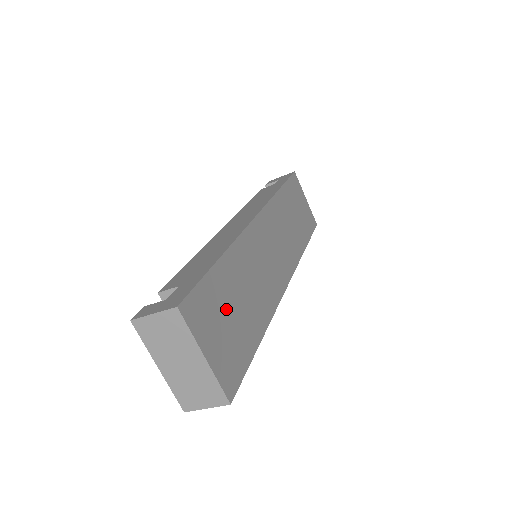
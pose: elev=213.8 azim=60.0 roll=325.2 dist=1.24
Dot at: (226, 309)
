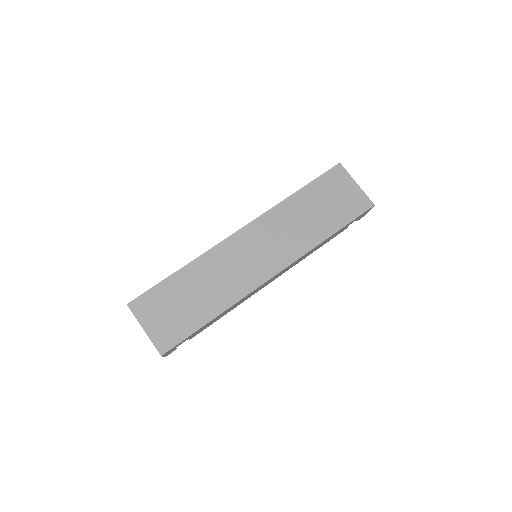
Dot at: (174, 302)
